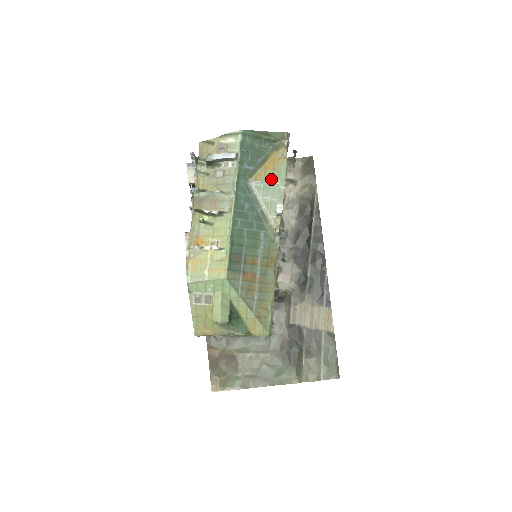
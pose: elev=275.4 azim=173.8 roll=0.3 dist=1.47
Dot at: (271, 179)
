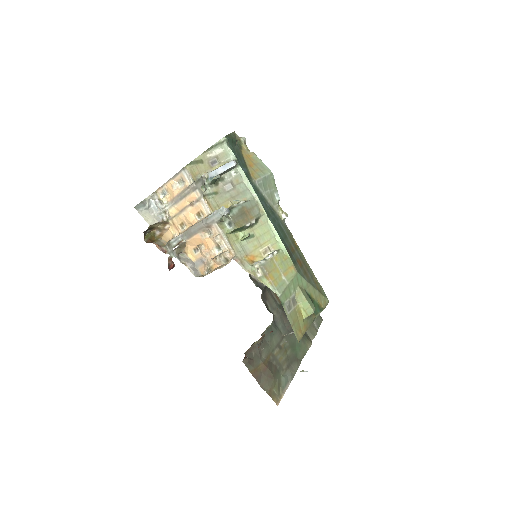
Dot at: (262, 173)
